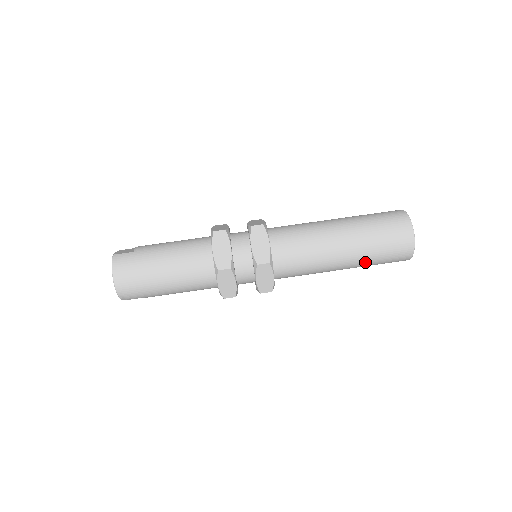
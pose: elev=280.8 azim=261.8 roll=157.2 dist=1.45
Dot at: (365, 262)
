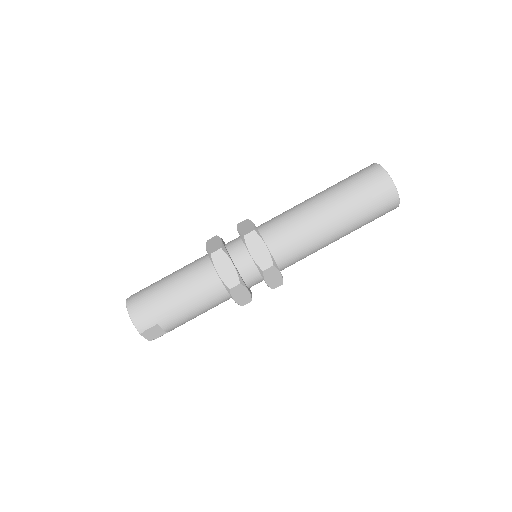
Dot at: (351, 208)
